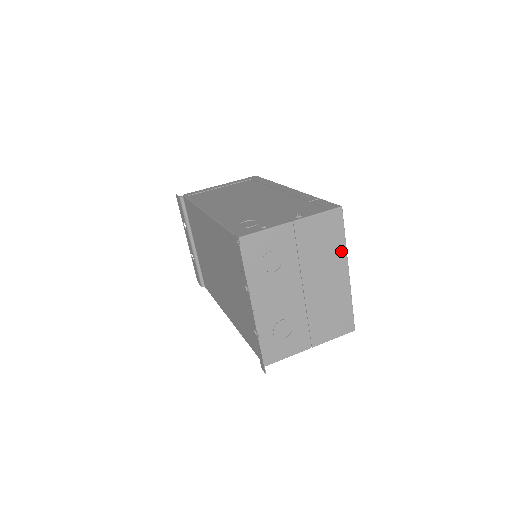
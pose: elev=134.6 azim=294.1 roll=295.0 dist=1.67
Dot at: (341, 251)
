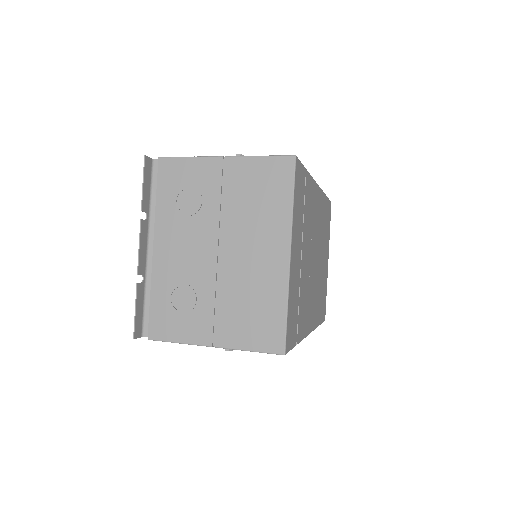
Dot at: (283, 218)
